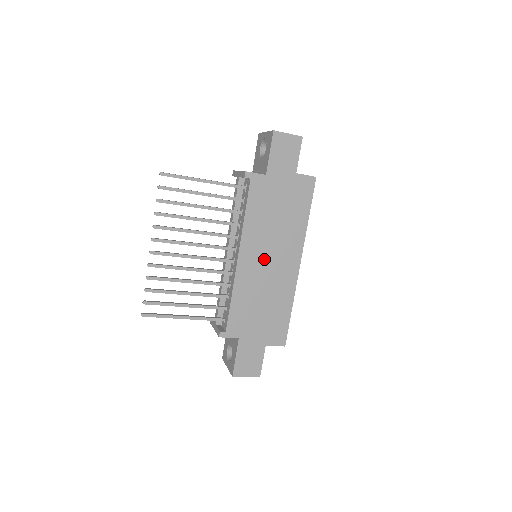
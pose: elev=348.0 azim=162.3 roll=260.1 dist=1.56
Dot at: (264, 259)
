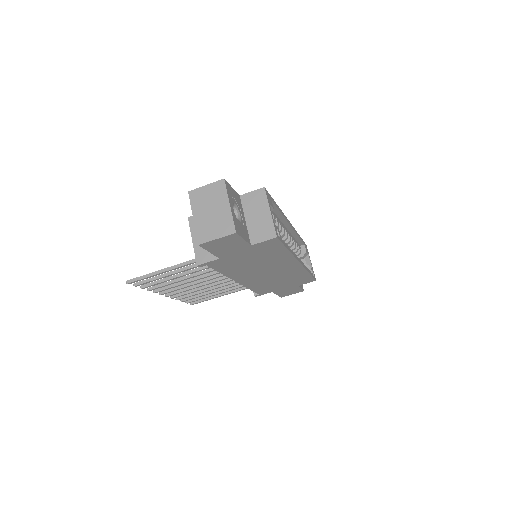
Dot at: (262, 274)
